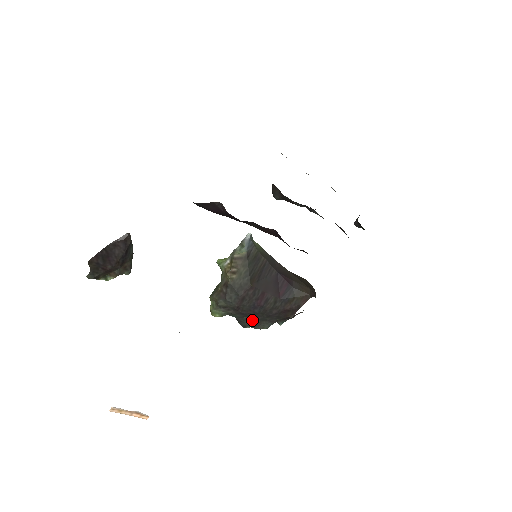
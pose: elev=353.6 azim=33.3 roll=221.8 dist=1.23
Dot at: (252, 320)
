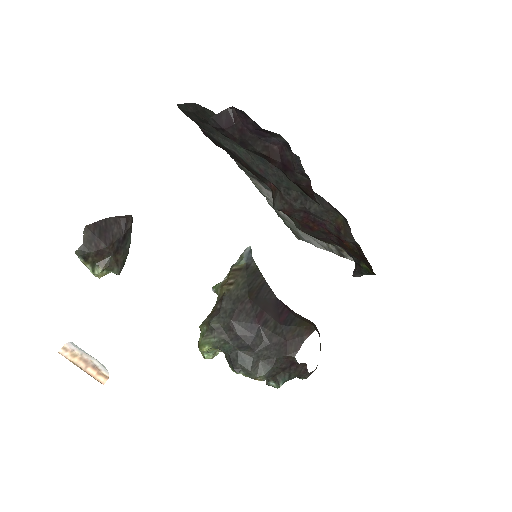
Dot at: (247, 356)
